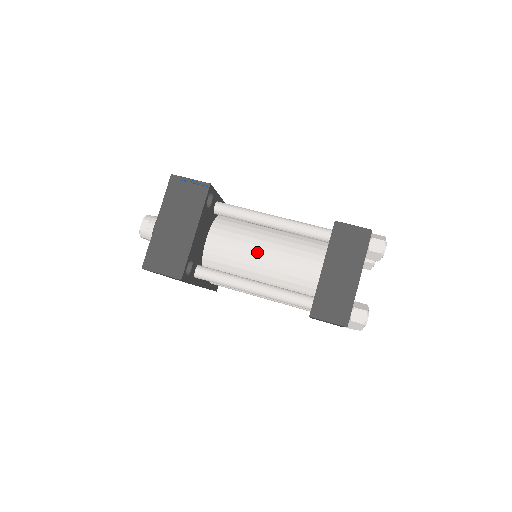
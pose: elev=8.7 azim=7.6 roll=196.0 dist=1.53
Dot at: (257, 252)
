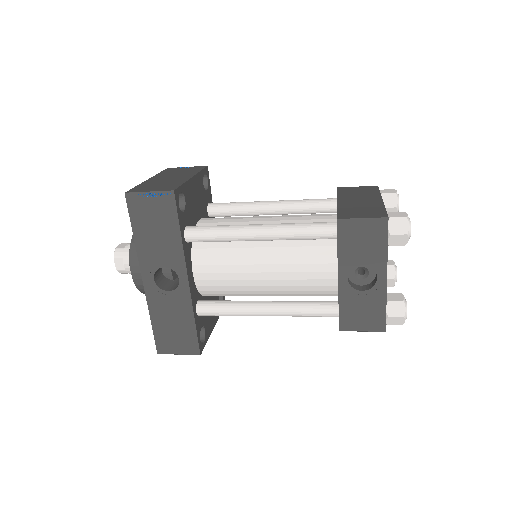
Dot at: (259, 218)
